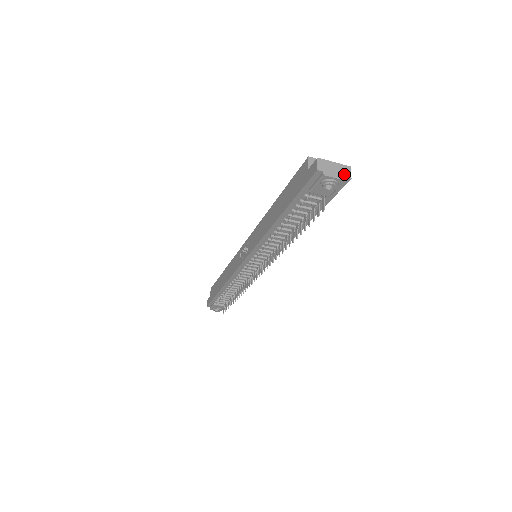
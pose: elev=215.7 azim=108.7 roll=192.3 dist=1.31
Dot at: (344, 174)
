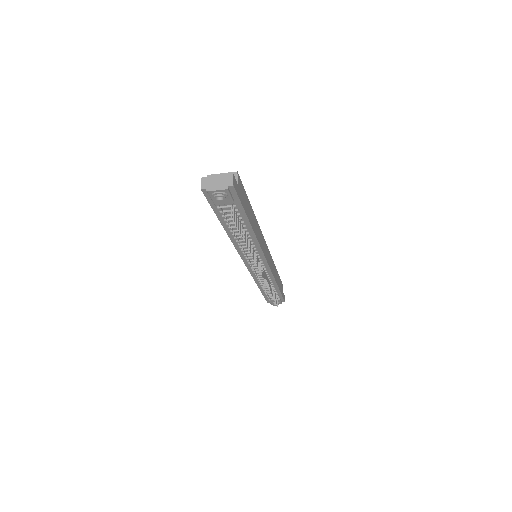
Dot at: (226, 183)
